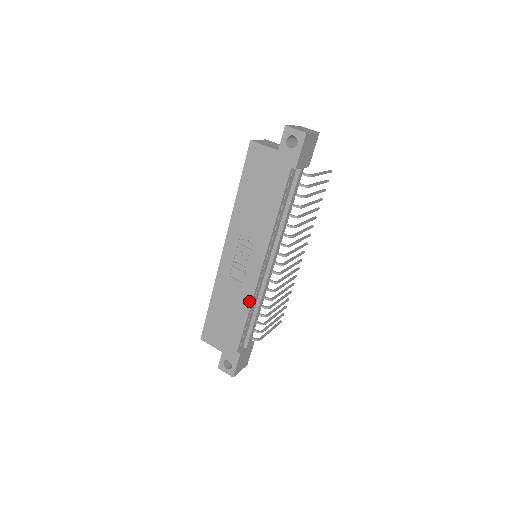
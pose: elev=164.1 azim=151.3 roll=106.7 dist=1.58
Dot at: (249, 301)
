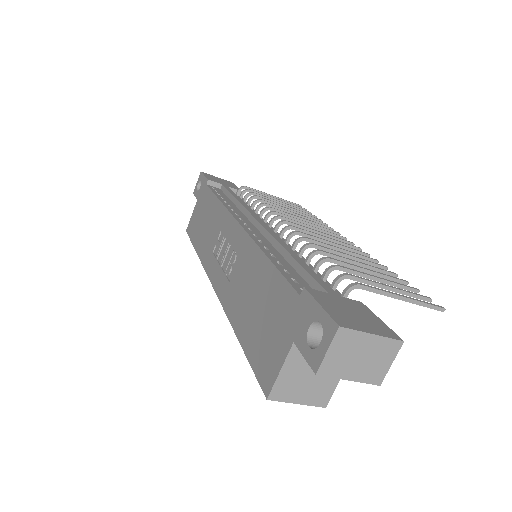
Dot at: (254, 249)
